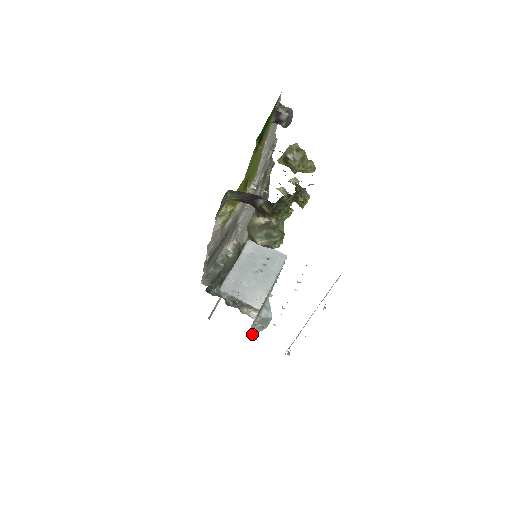
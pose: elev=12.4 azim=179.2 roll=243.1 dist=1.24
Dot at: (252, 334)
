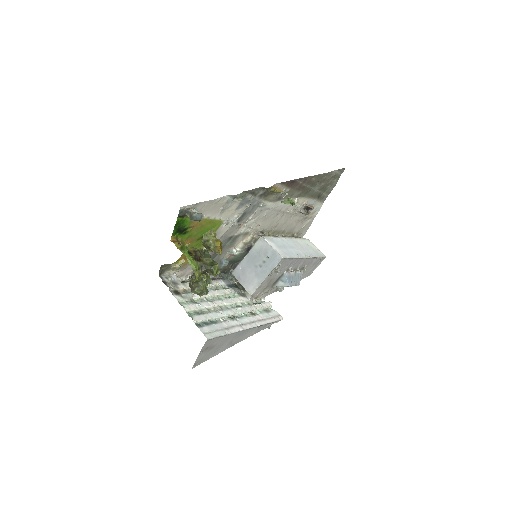
Dot at: (279, 291)
